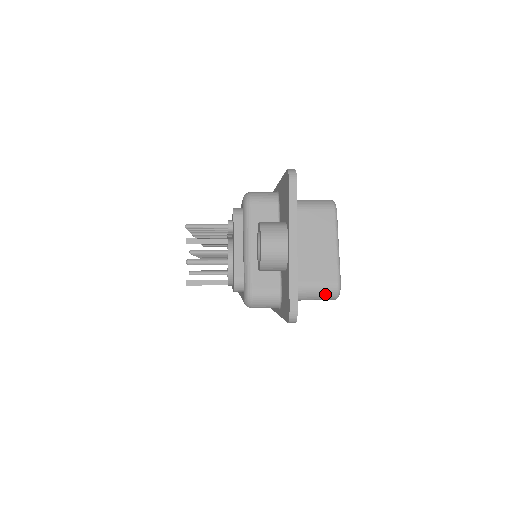
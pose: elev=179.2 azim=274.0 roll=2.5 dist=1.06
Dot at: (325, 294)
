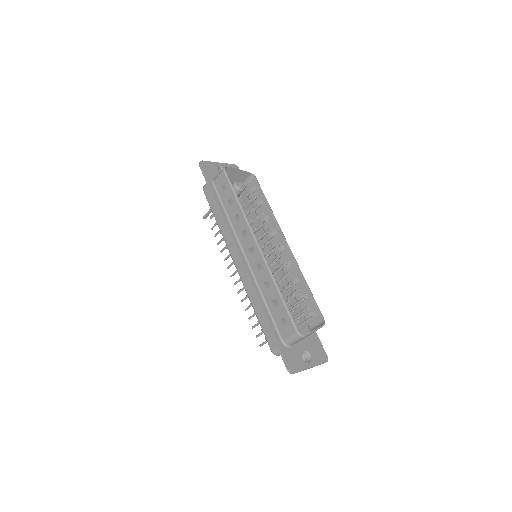
Dot at: (221, 170)
